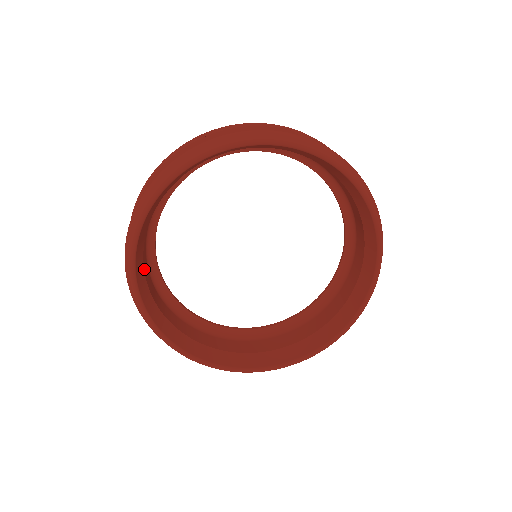
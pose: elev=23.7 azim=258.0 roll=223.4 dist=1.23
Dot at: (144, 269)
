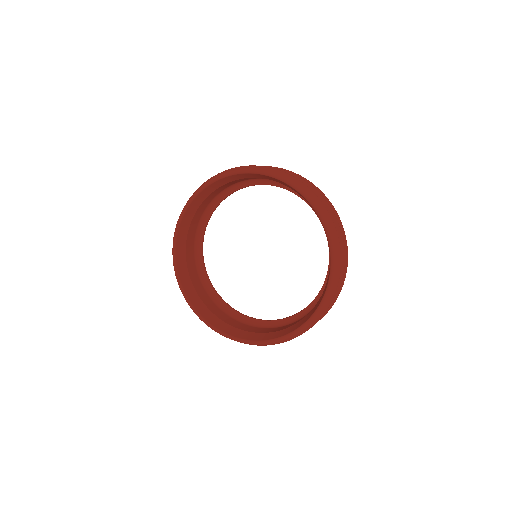
Dot at: (189, 273)
